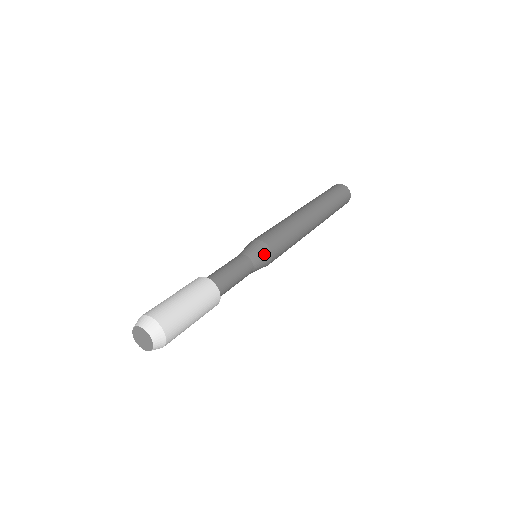
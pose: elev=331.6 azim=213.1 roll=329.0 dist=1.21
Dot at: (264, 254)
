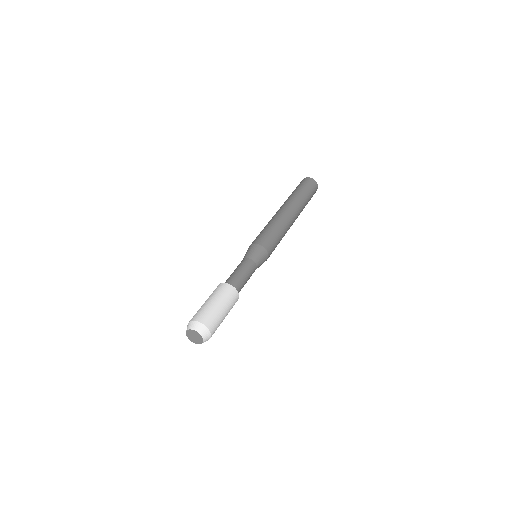
Dot at: (256, 250)
